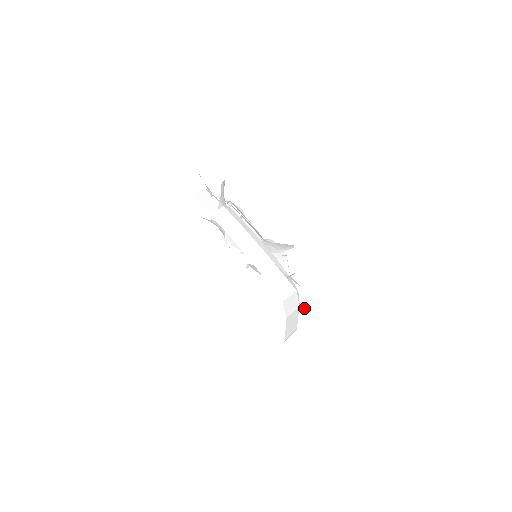
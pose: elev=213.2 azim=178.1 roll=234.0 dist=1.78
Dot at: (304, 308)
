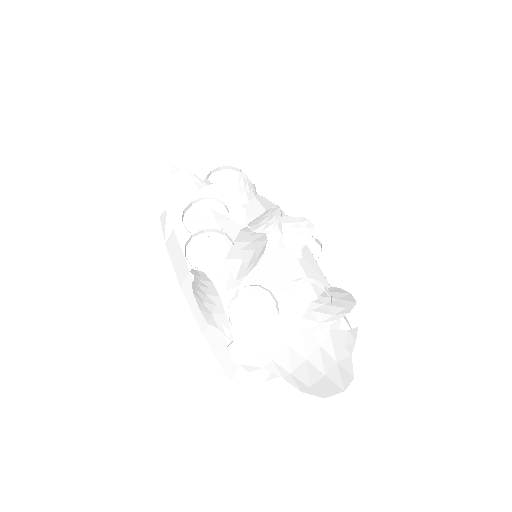
Dot at: (314, 337)
